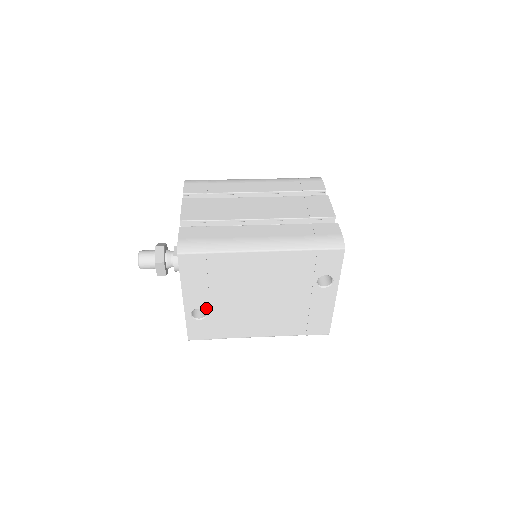
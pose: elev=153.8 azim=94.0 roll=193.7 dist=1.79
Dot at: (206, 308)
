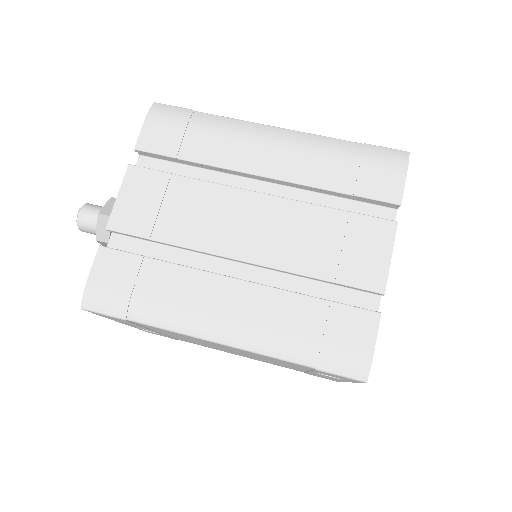
Dot at: occluded
